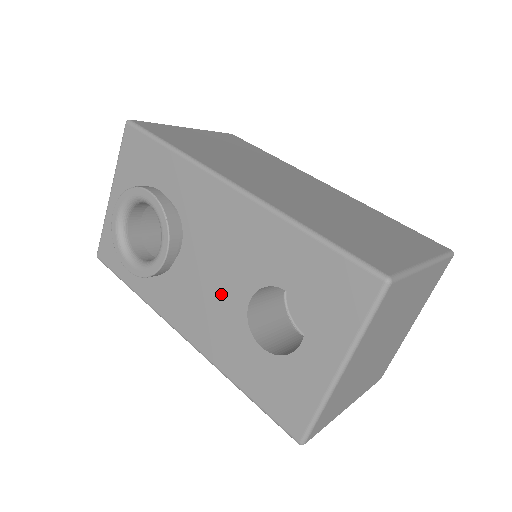
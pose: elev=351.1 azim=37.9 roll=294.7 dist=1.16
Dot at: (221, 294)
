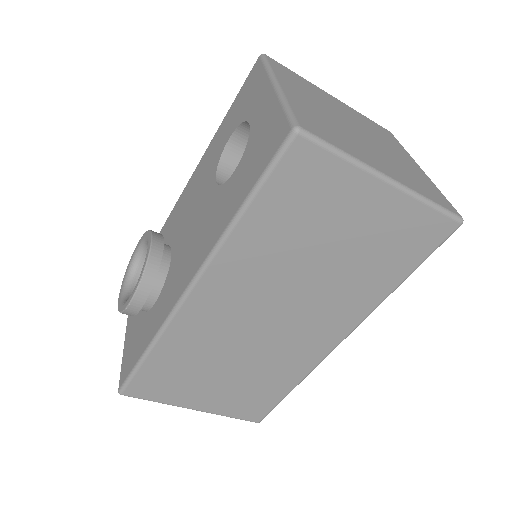
Dot at: (200, 214)
